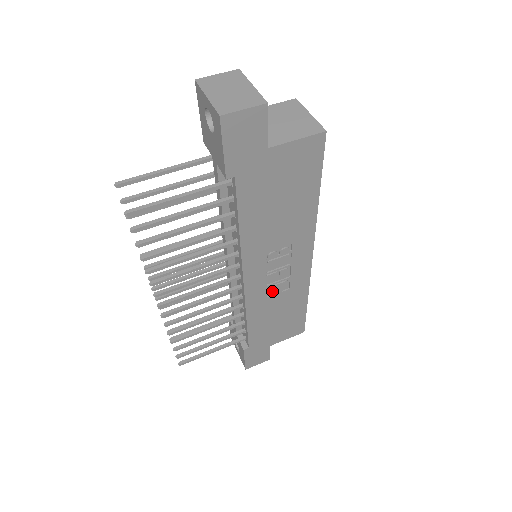
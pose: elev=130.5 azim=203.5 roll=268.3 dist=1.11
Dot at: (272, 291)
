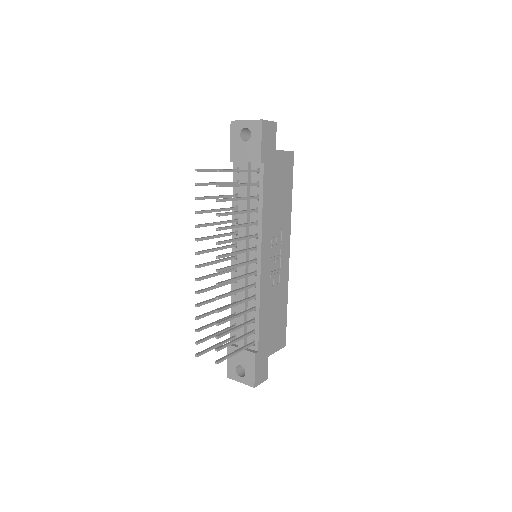
Dot at: (272, 282)
